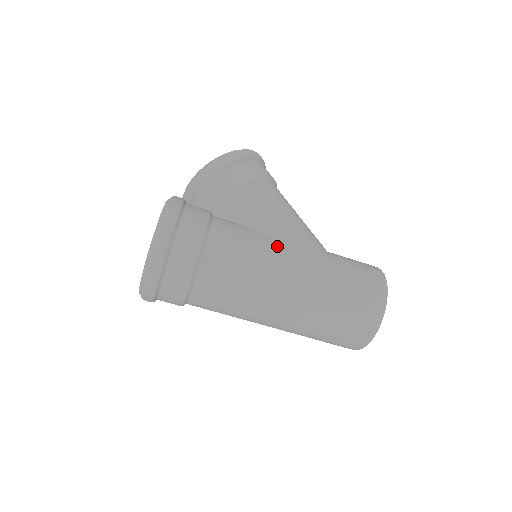
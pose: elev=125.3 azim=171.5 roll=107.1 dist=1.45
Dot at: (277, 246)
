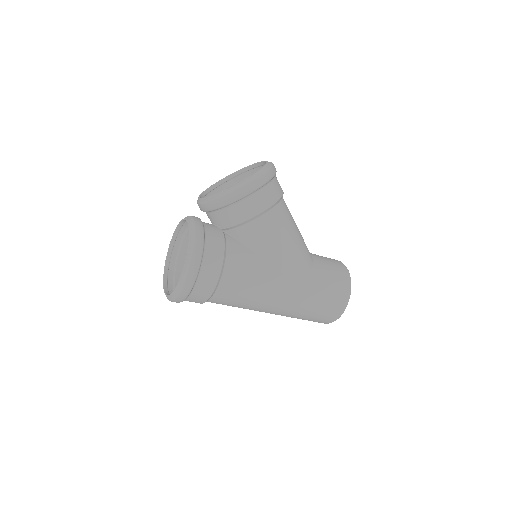
Dot at: (274, 273)
